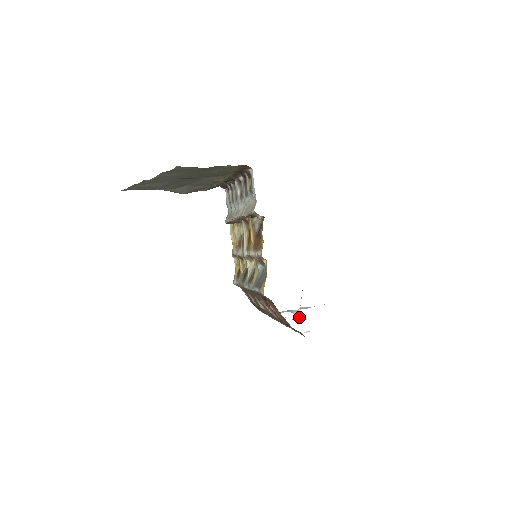
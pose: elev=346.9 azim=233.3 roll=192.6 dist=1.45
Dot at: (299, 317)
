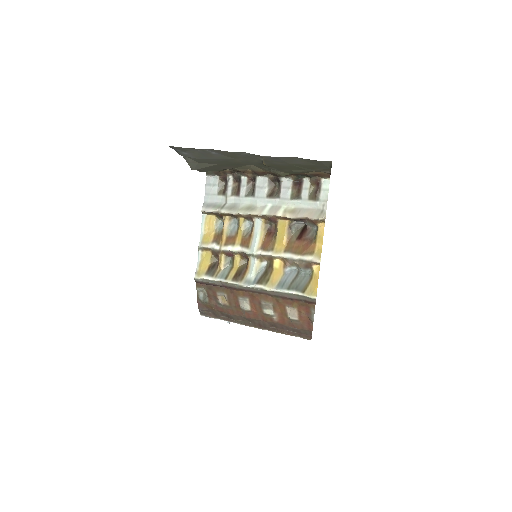
Dot at: occluded
